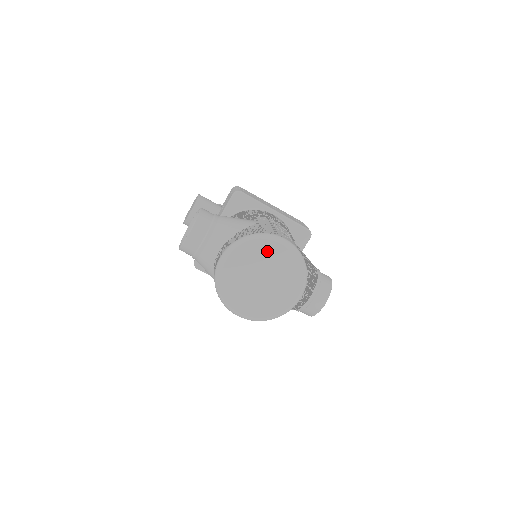
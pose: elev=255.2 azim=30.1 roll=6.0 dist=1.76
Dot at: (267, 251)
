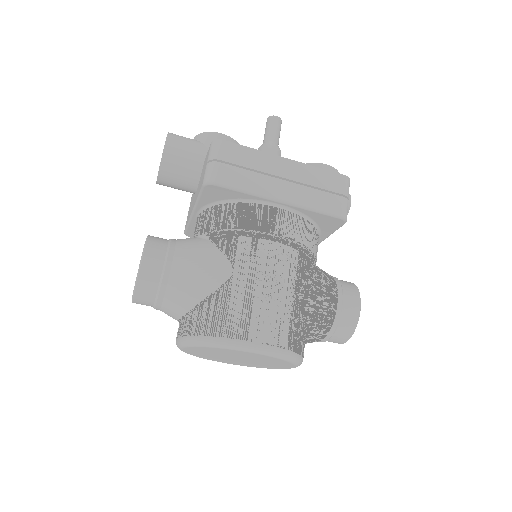
Dot at: (233, 352)
